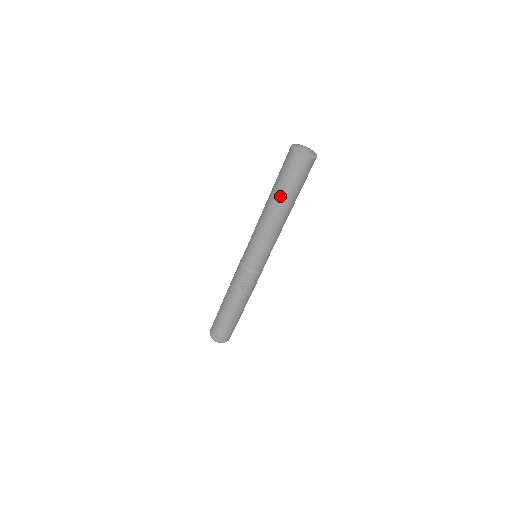
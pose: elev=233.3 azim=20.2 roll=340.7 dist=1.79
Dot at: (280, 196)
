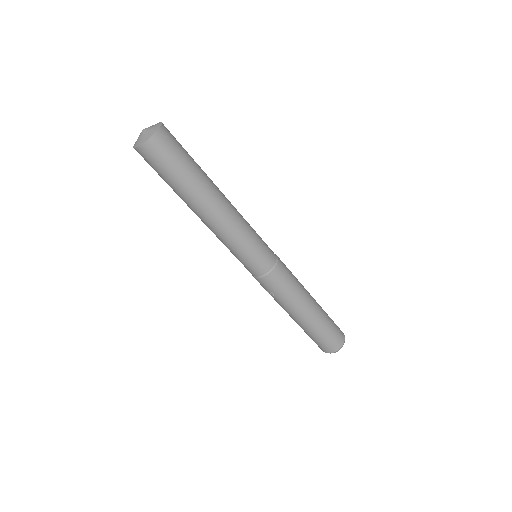
Dot at: (179, 196)
